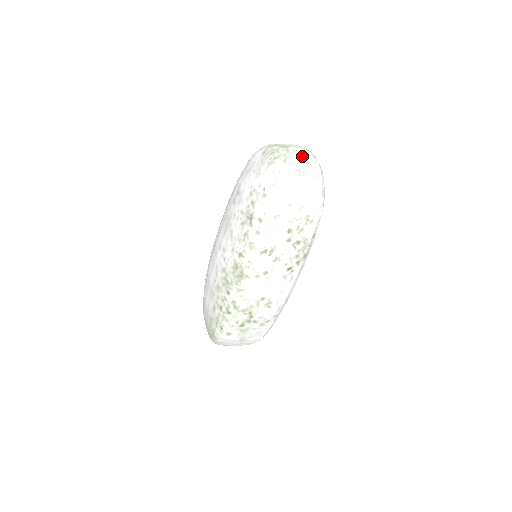
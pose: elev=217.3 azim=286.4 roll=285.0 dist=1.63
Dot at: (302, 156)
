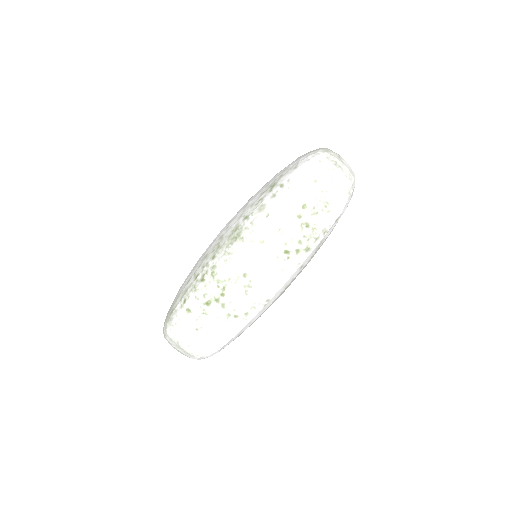
Dot at: (343, 159)
